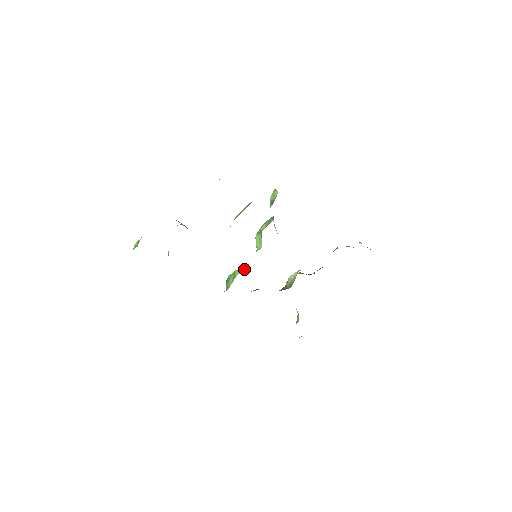
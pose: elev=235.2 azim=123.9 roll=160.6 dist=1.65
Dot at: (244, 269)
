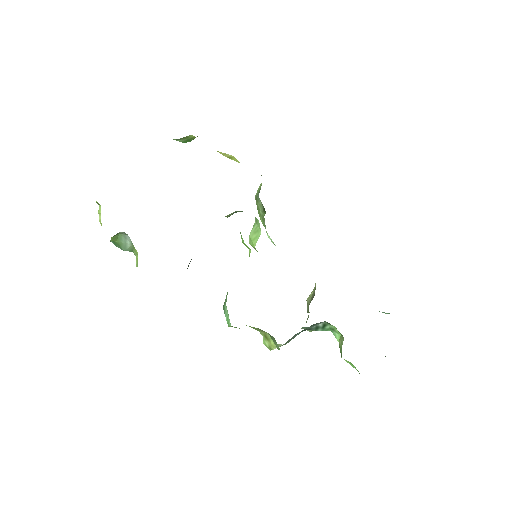
Dot at: occluded
